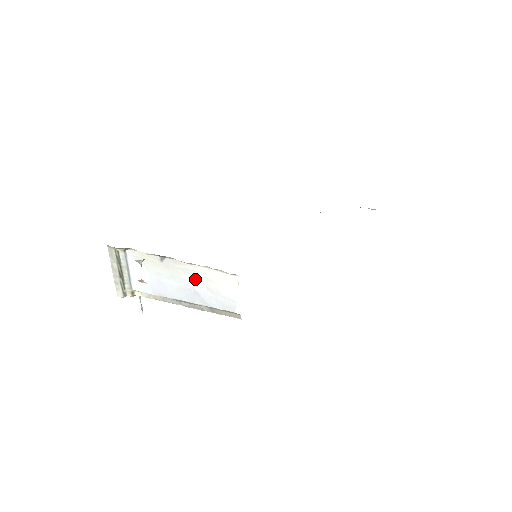
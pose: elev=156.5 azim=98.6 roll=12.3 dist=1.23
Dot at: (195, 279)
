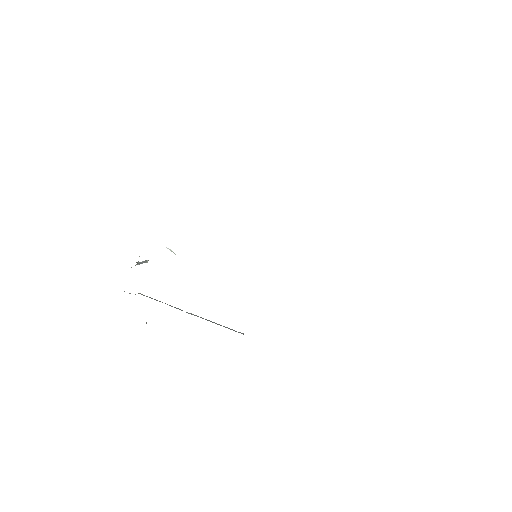
Dot at: occluded
